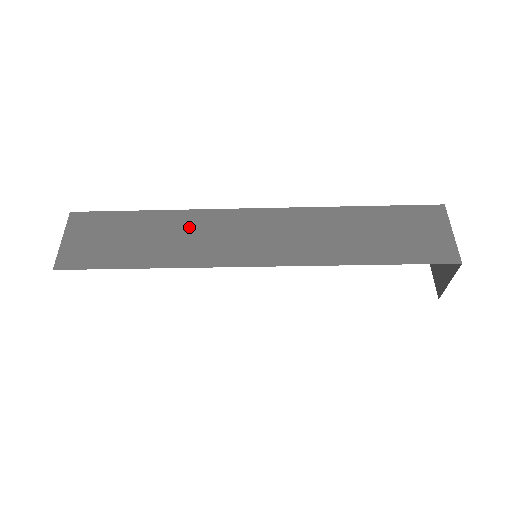
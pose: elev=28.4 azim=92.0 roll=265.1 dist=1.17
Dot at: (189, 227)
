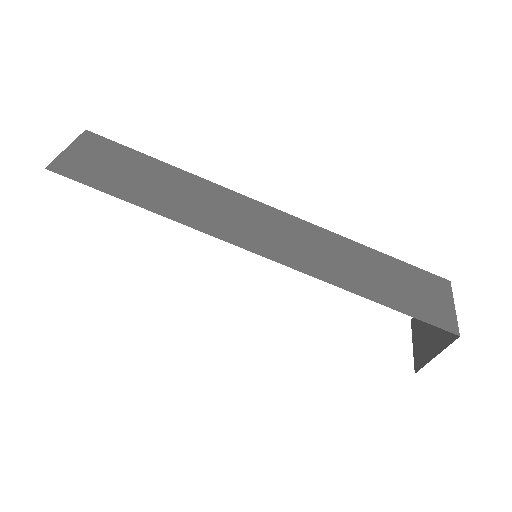
Dot at: (205, 195)
